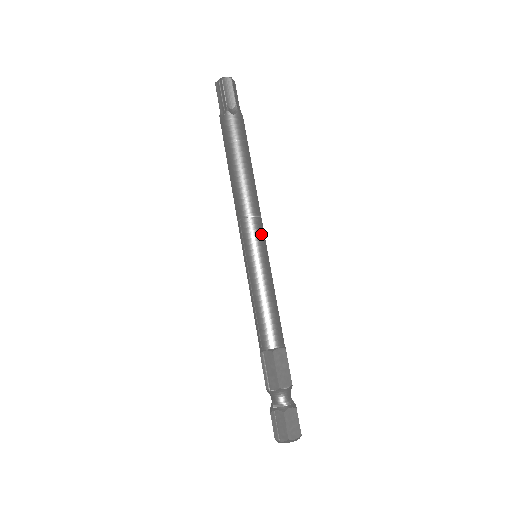
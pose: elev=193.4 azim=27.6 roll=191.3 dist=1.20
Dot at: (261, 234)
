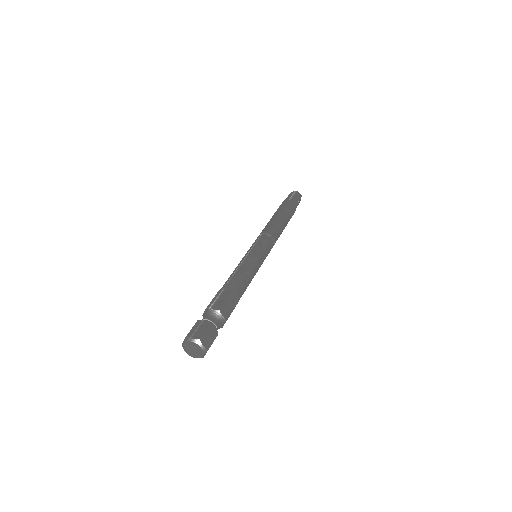
Dot at: (269, 248)
